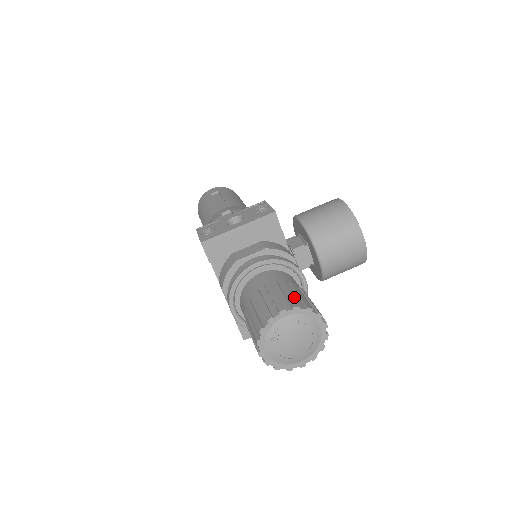
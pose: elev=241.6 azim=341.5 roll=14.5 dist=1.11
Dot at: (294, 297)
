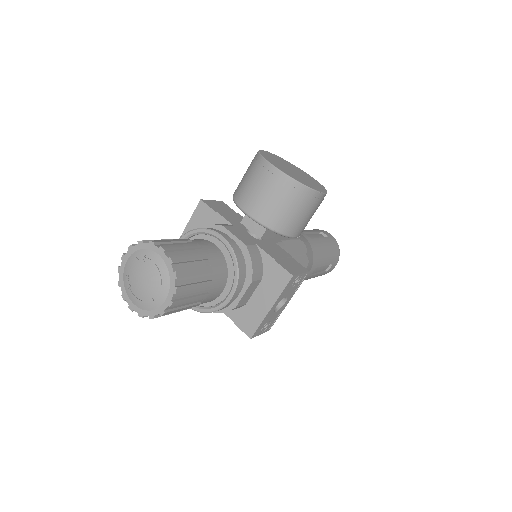
Dot at: occluded
